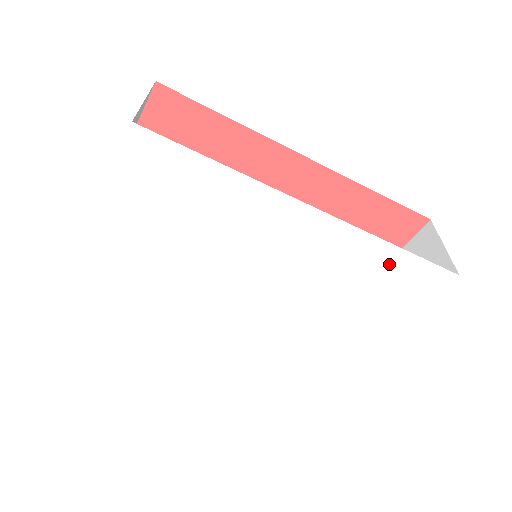
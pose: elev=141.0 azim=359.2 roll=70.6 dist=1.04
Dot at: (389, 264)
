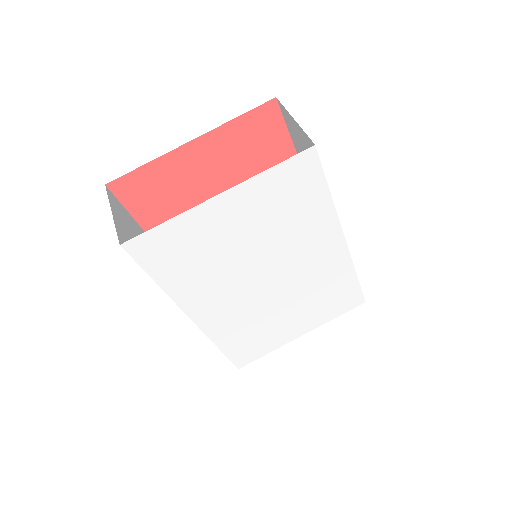
Dot at: (345, 287)
